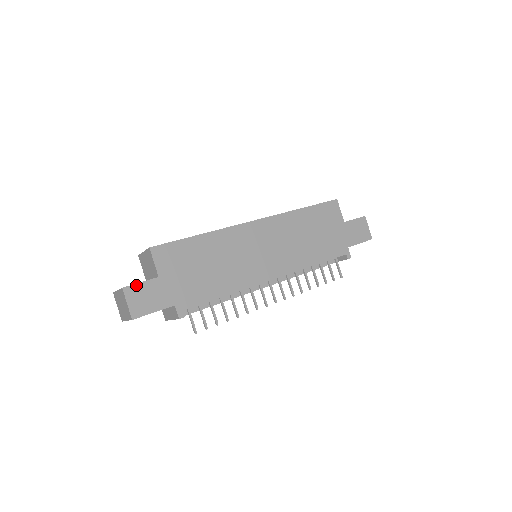
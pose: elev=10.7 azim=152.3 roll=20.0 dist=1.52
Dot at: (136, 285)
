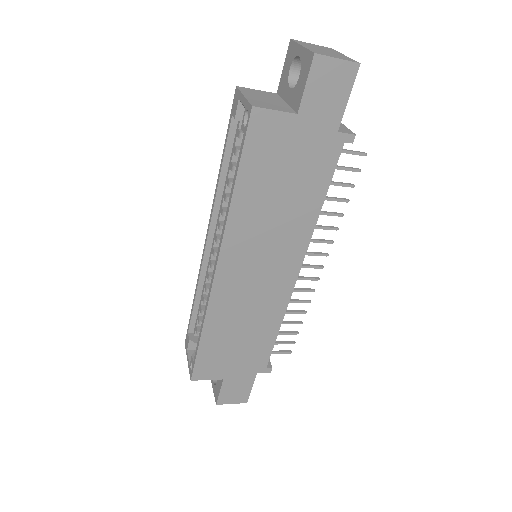
Dot at: (220, 396)
